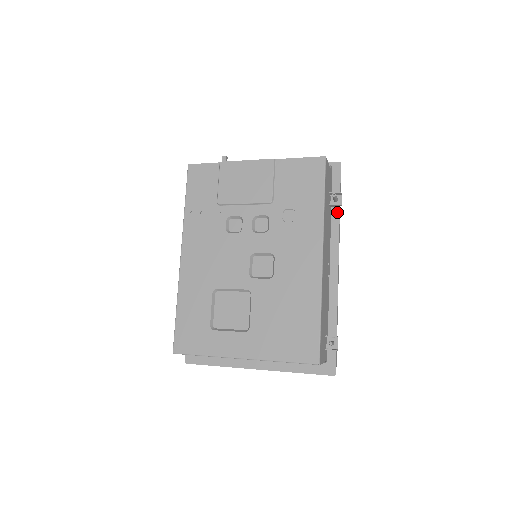
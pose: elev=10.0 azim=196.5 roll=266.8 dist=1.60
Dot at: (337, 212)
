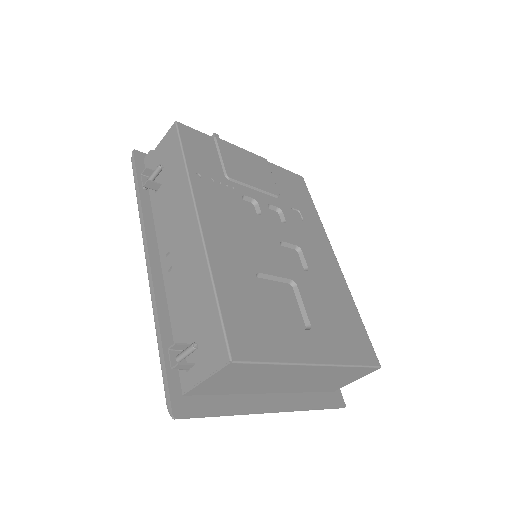
Dot at: occluded
